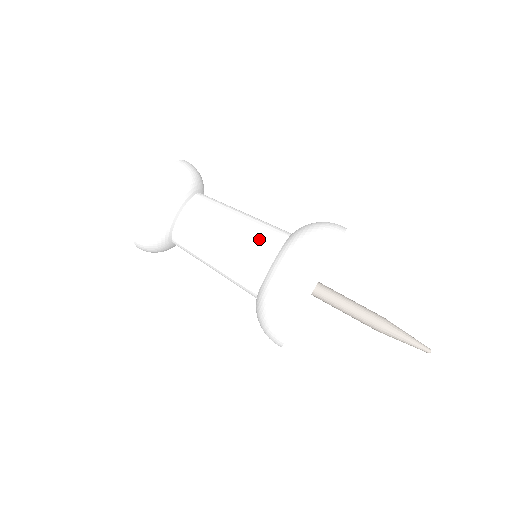
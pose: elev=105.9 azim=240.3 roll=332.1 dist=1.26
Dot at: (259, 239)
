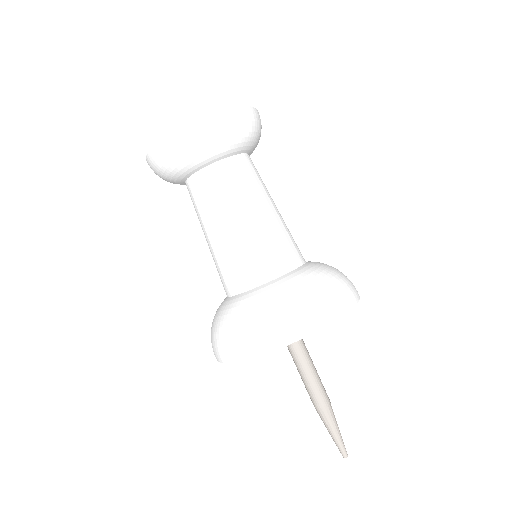
Dot at: (274, 248)
